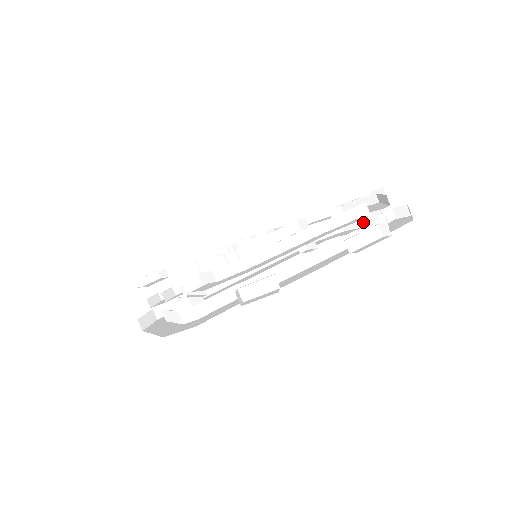
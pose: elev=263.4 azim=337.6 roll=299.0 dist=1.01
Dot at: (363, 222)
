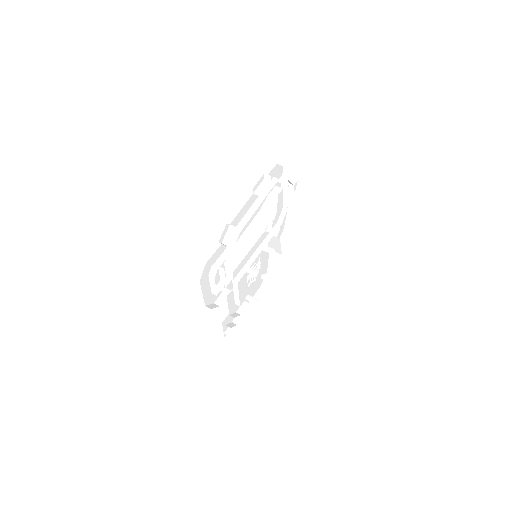
Dot at: (285, 195)
